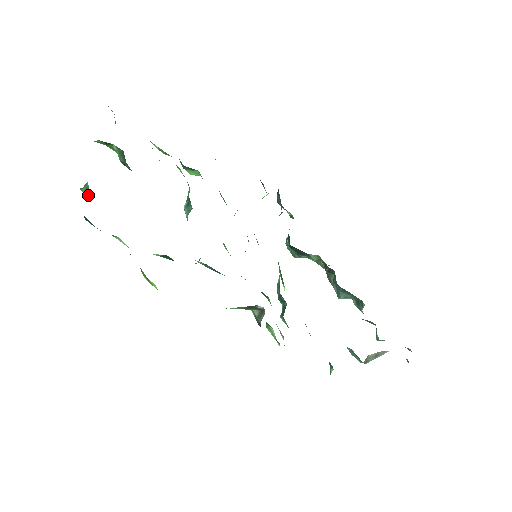
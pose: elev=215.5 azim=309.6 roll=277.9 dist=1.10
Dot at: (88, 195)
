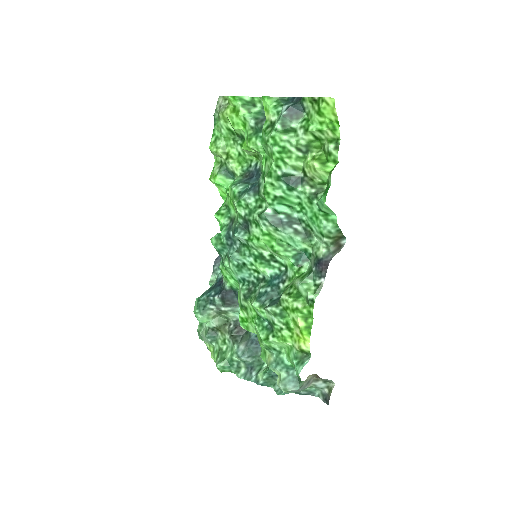
Dot at: (285, 102)
